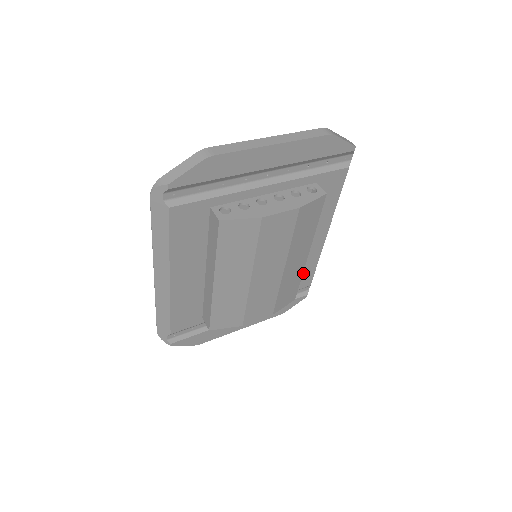
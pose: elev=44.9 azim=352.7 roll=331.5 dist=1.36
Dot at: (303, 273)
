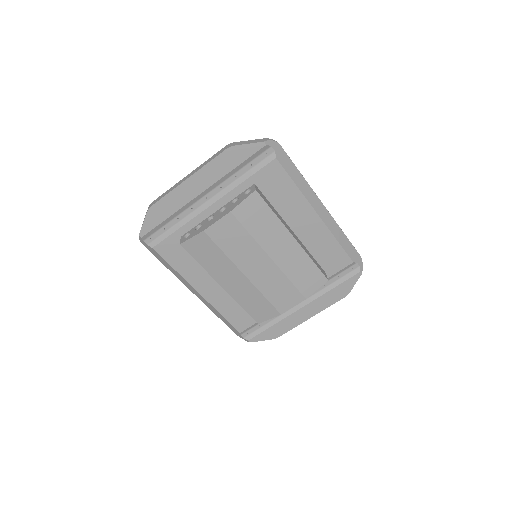
Dot at: (329, 254)
